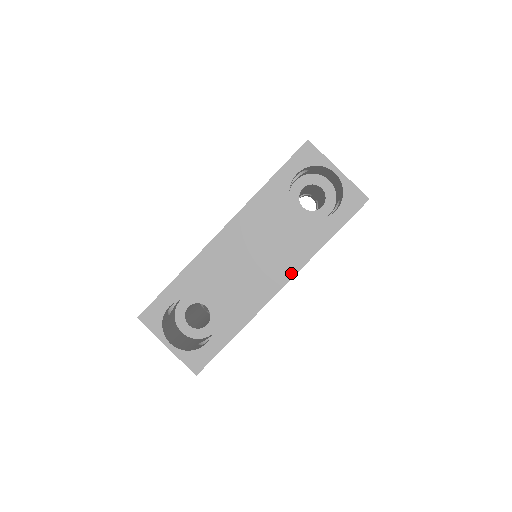
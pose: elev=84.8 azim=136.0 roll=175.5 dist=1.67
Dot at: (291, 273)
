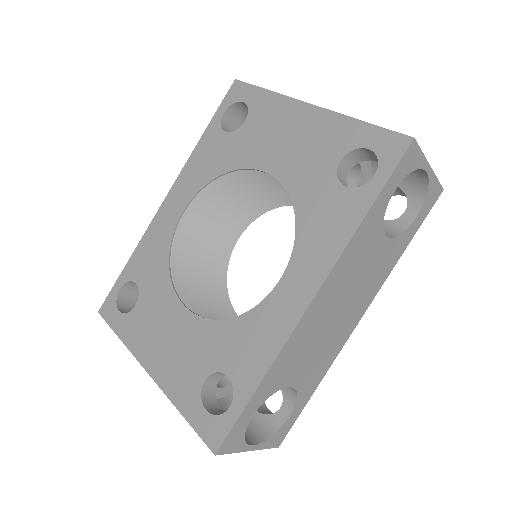
Dot at: (370, 302)
